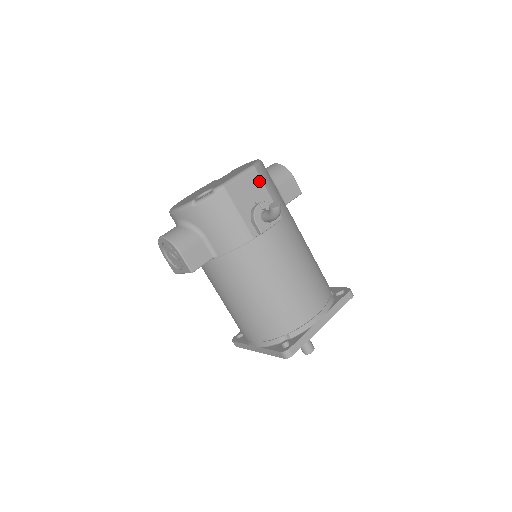
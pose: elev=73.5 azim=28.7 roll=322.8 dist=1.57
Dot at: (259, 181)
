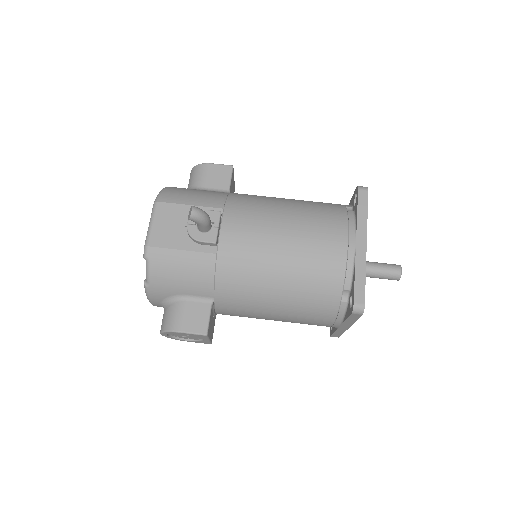
Dot at: (172, 207)
